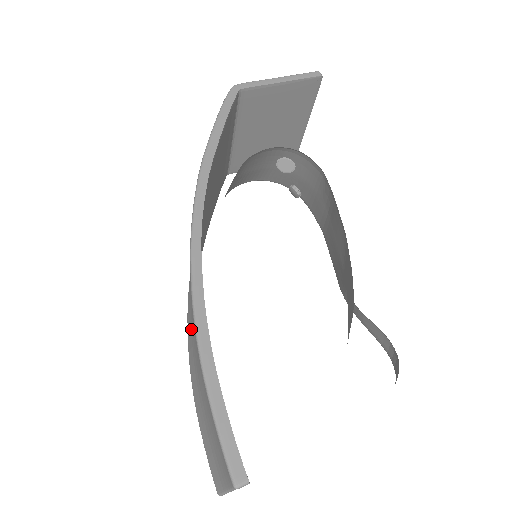
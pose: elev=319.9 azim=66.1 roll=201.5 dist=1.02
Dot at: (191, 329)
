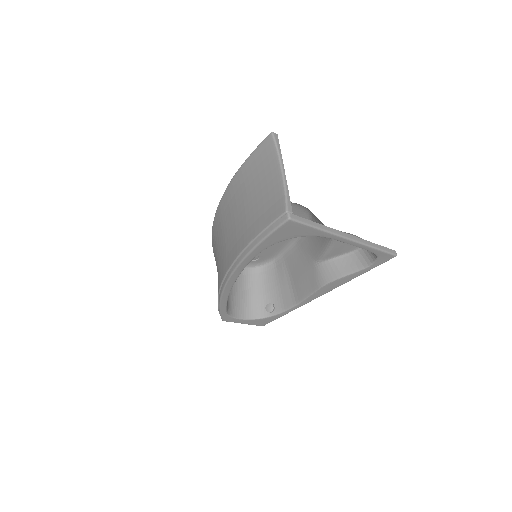
Dot at: (233, 247)
